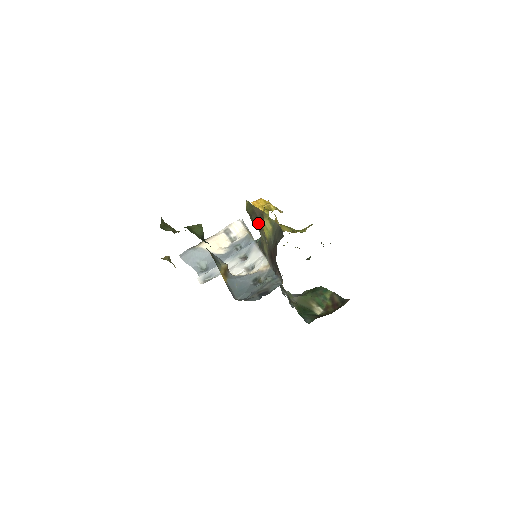
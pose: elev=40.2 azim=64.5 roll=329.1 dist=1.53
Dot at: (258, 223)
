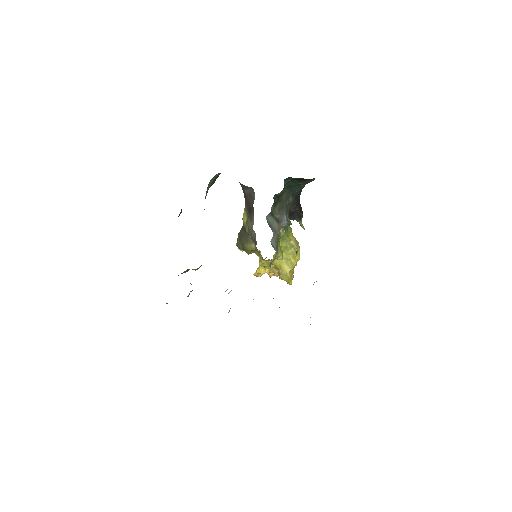
Dot at: (244, 234)
